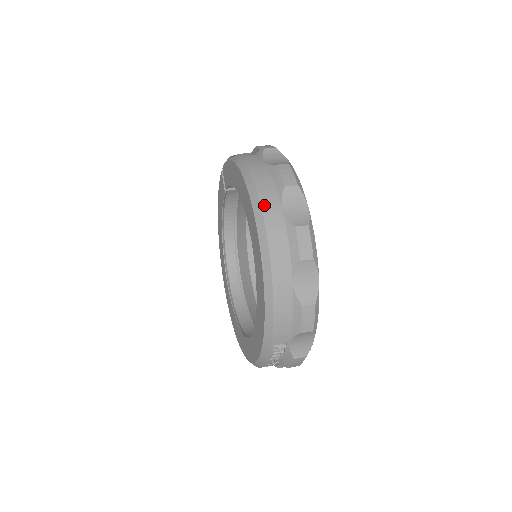
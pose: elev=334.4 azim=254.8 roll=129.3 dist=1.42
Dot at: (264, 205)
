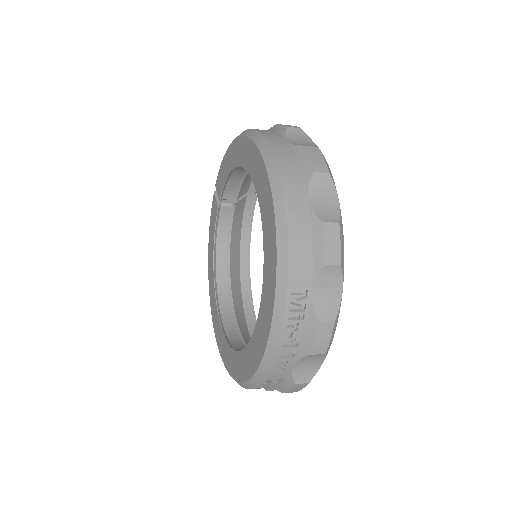
Dot at: (267, 136)
